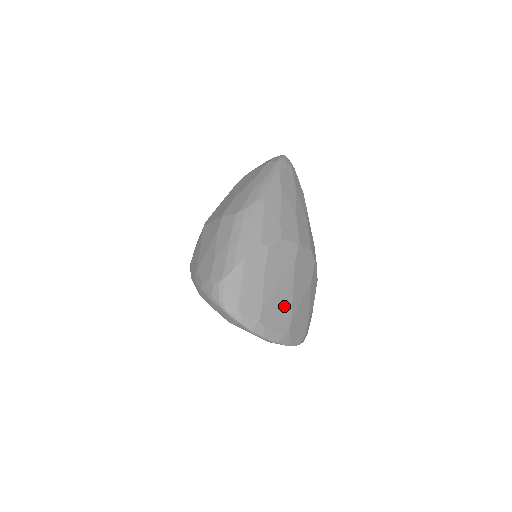
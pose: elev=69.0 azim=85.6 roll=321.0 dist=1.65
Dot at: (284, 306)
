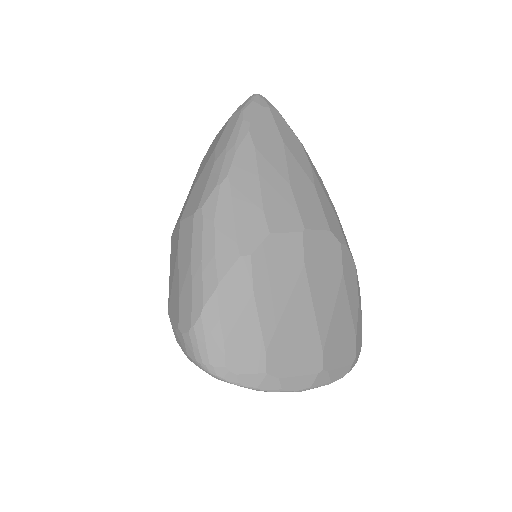
Dot at: (304, 333)
